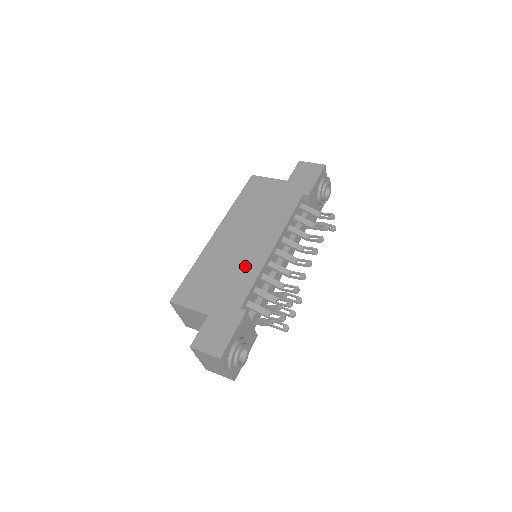
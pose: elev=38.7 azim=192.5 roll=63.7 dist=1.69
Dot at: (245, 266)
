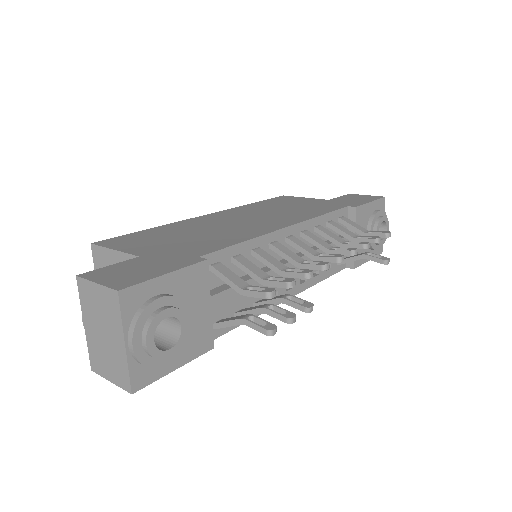
Dot at: (233, 232)
